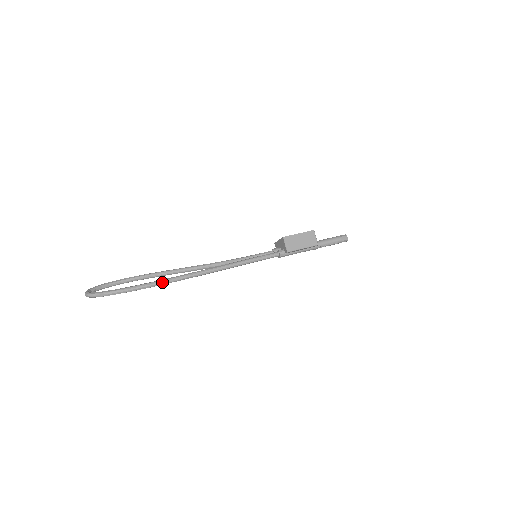
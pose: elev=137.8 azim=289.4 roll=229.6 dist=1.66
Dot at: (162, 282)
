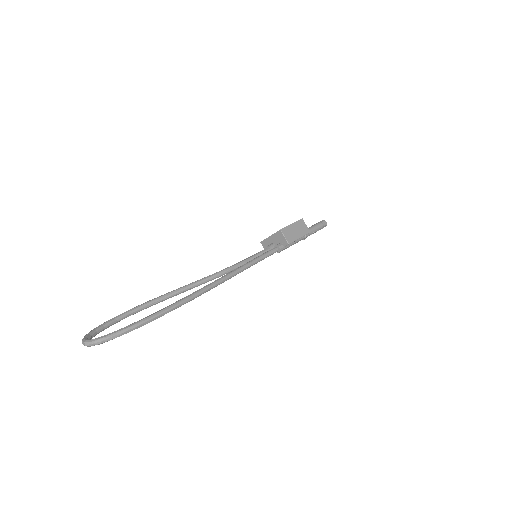
Dot at: (181, 303)
